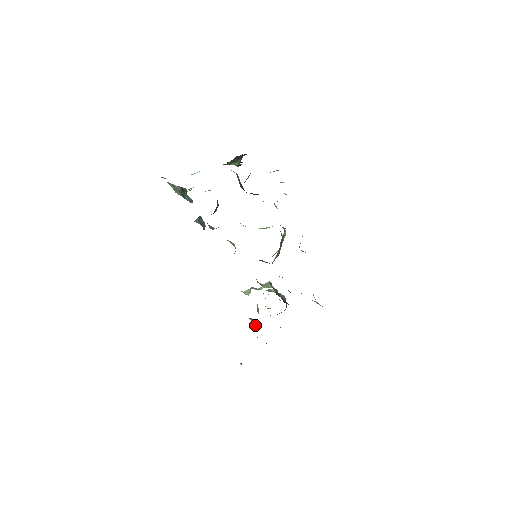
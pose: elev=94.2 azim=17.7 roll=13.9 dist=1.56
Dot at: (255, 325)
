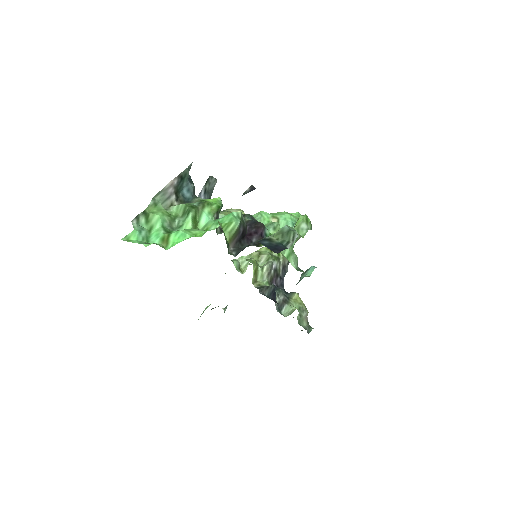
Dot at: occluded
